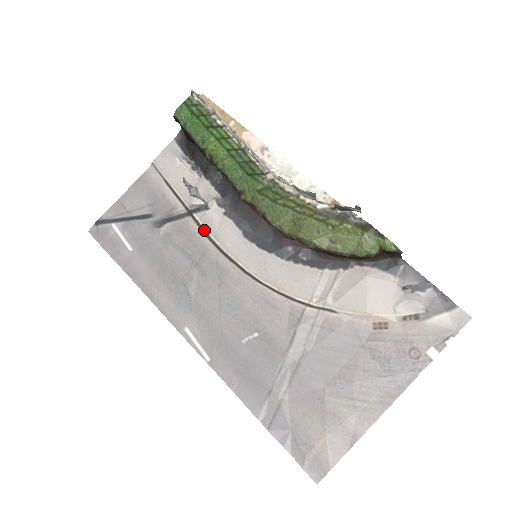
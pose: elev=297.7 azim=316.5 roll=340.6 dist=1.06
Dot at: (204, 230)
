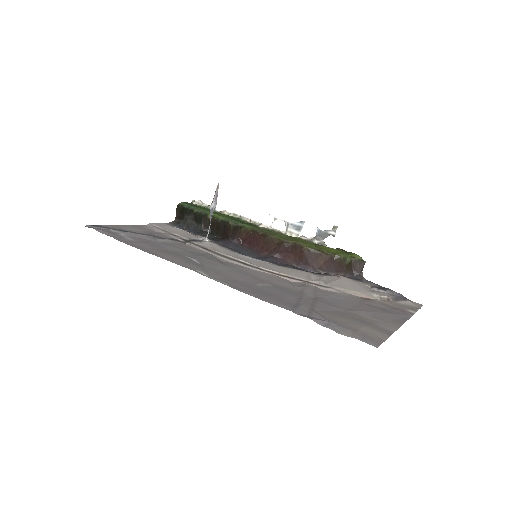
Dot at: (203, 247)
